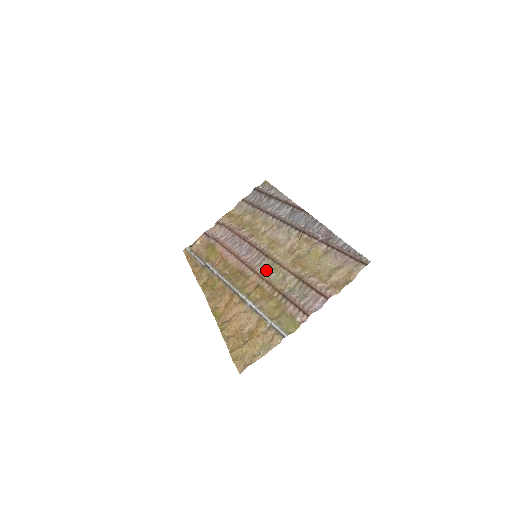
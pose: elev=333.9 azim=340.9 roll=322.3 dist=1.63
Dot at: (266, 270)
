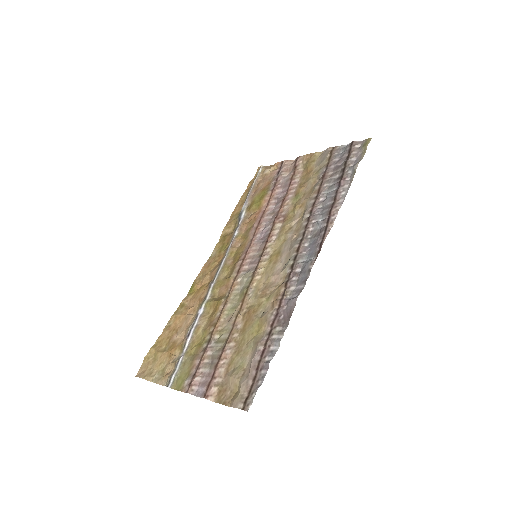
Dot at: (240, 287)
